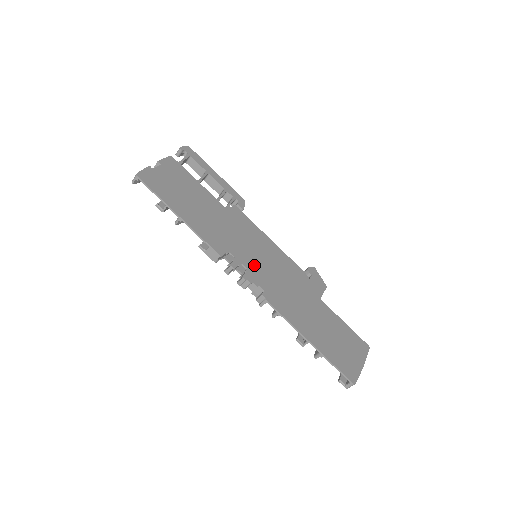
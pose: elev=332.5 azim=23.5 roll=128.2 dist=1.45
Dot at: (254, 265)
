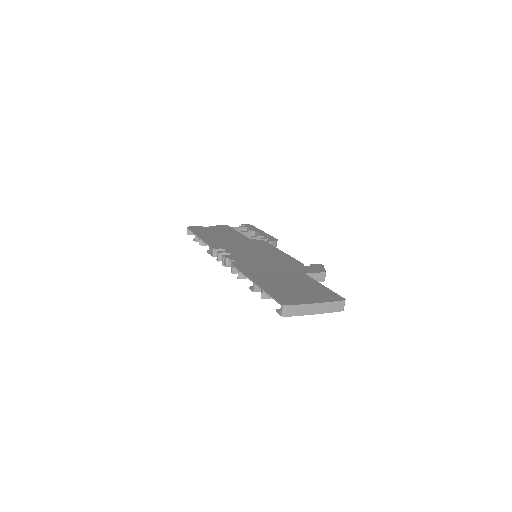
Dot at: (243, 254)
